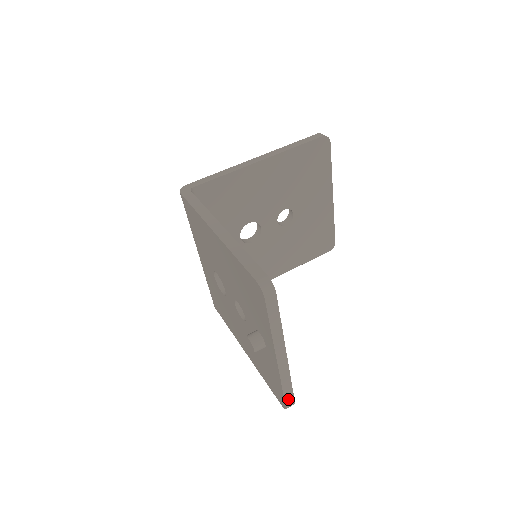
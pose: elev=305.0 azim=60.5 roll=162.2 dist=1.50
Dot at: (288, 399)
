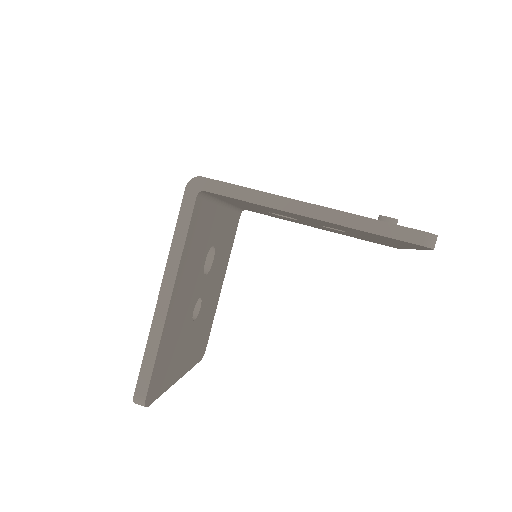
Dot at: occluded
